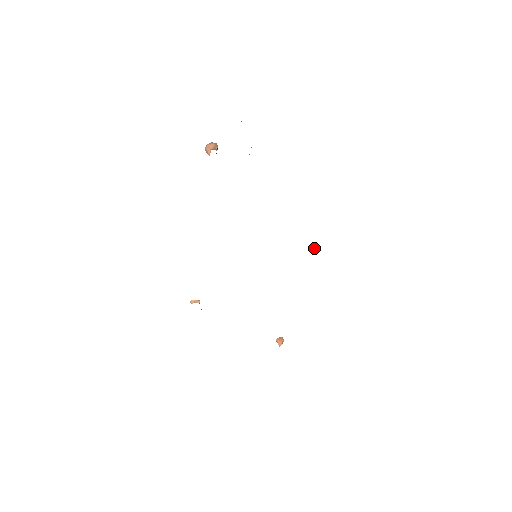
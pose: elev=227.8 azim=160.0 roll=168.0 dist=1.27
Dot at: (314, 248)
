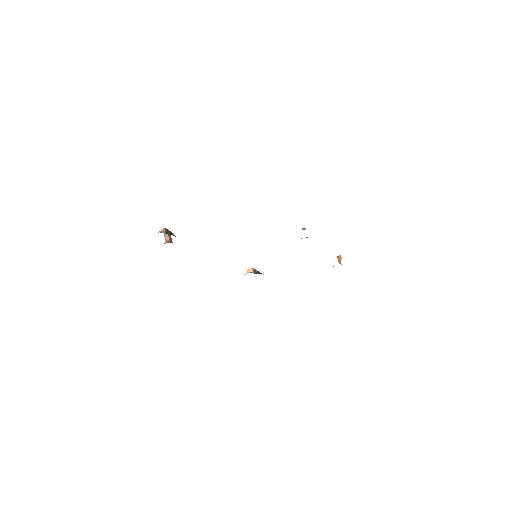
Dot at: (302, 229)
